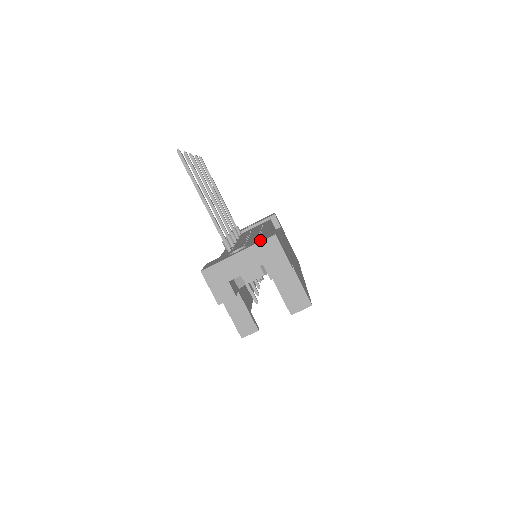
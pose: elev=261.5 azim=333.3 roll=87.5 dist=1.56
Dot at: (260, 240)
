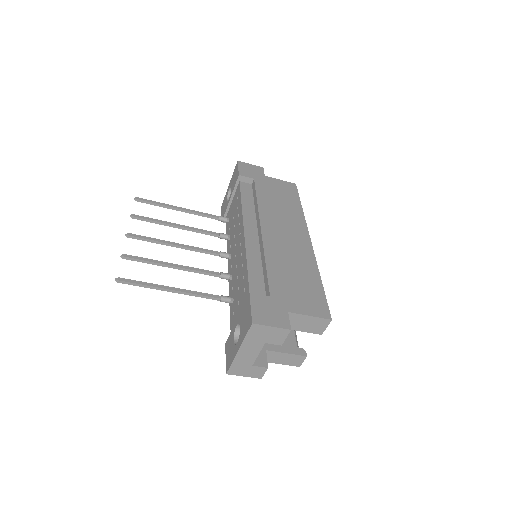
Dot at: (245, 328)
